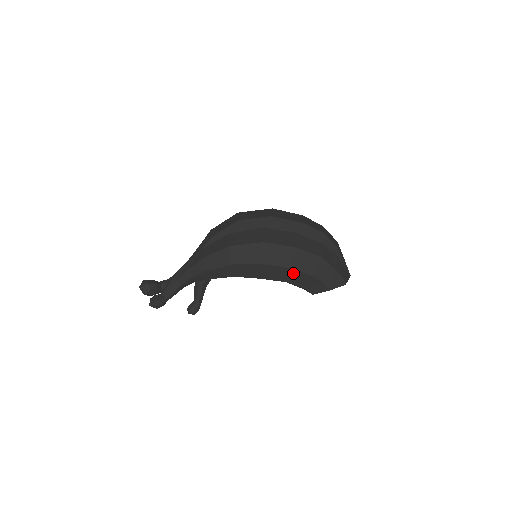
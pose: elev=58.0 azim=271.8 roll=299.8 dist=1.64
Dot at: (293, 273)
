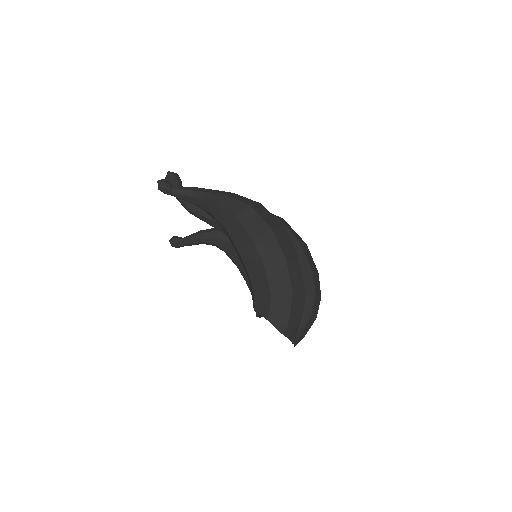
Dot at: (262, 274)
